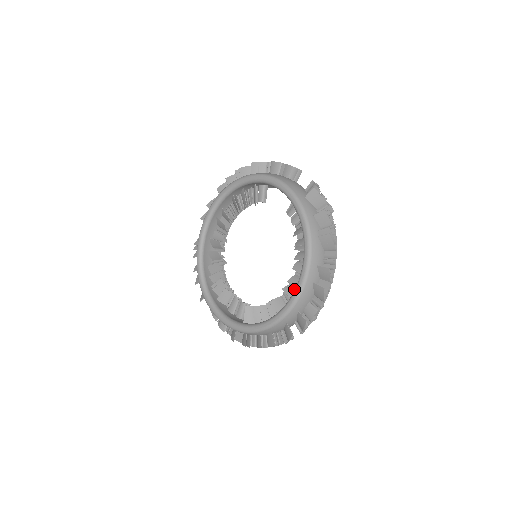
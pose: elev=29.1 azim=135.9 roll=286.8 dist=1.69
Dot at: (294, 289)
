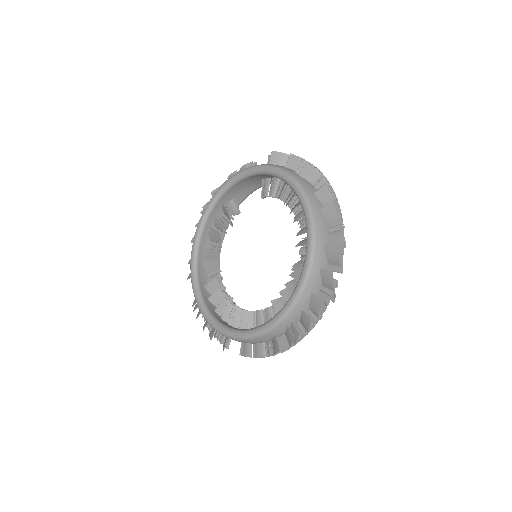
Dot at: occluded
